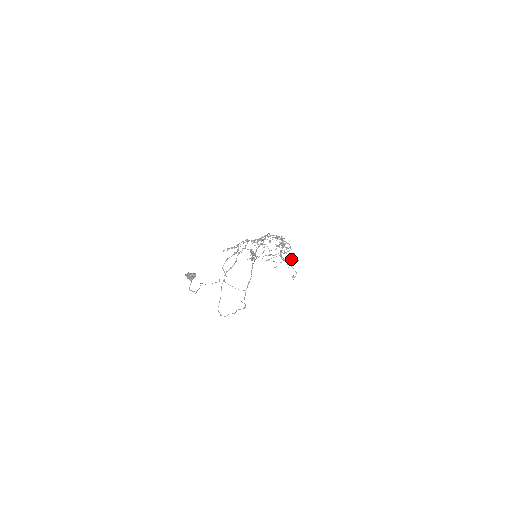
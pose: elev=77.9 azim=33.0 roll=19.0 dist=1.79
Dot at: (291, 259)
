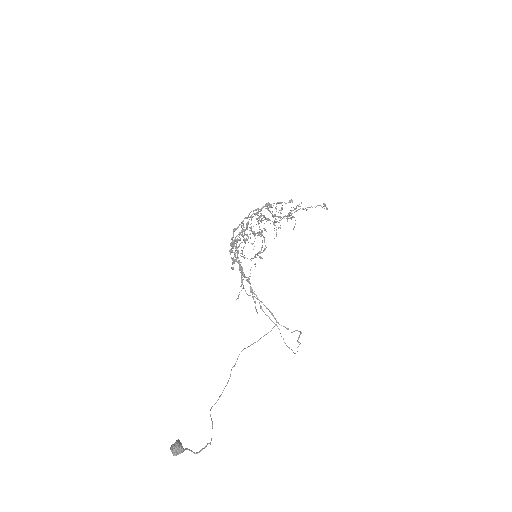
Dot at: (294, 209)
